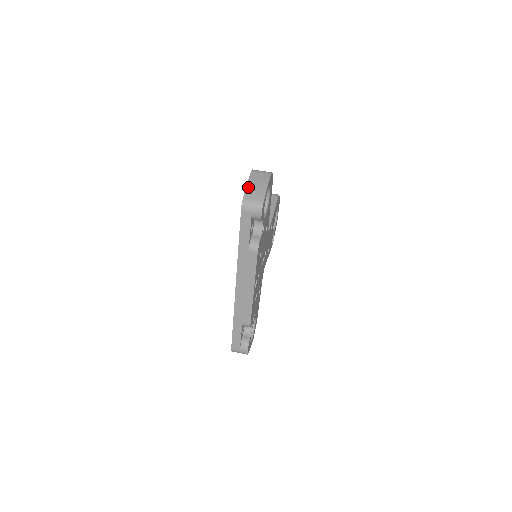
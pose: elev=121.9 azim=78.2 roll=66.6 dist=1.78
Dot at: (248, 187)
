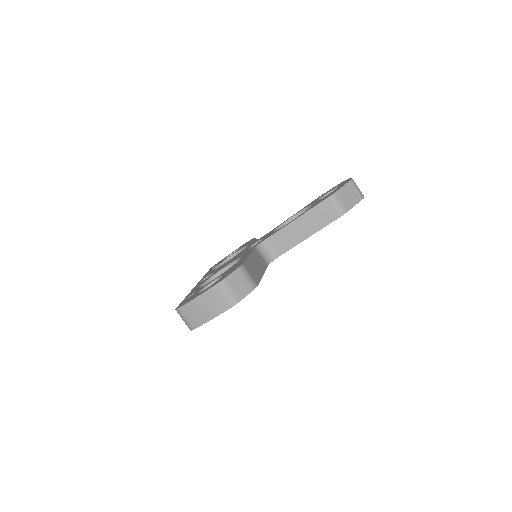
Dot at: (192, 303)
